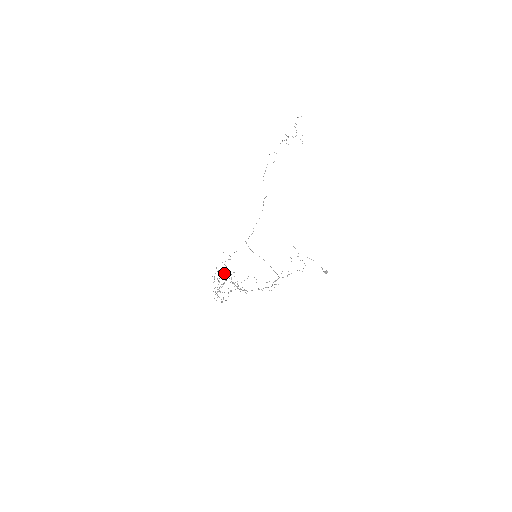
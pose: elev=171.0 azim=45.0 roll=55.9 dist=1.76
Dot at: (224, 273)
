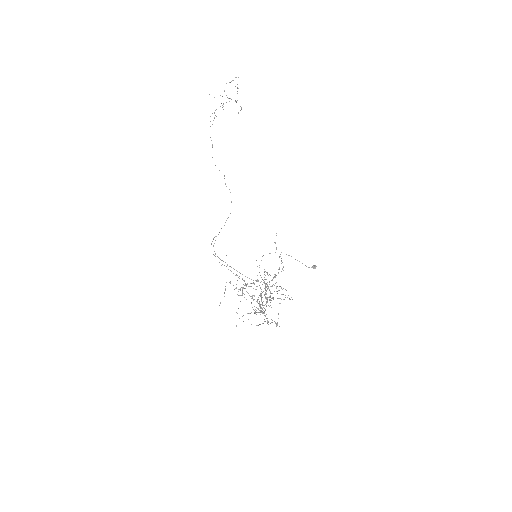
Dot at: (246, 284)
